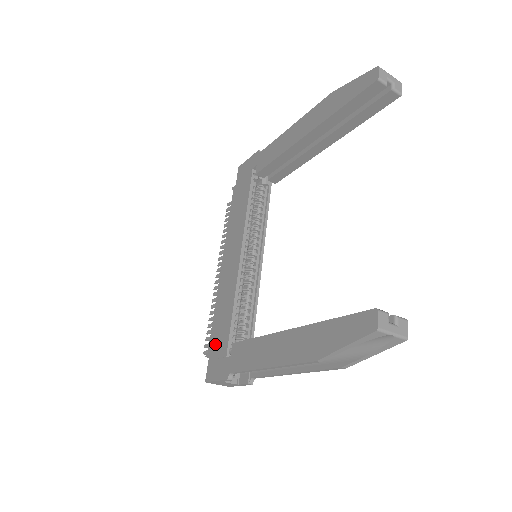
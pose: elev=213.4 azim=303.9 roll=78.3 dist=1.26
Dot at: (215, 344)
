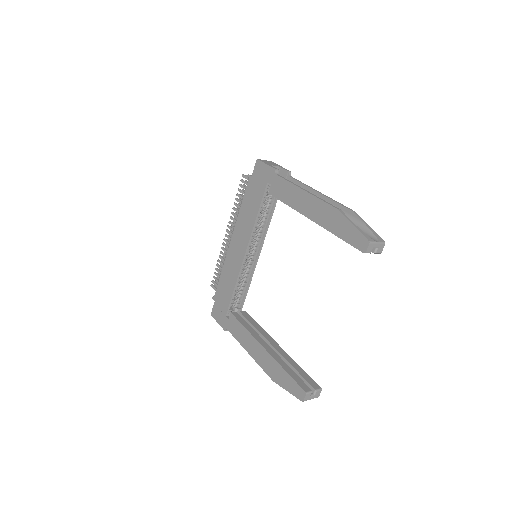
Dot at: (219, 298)
